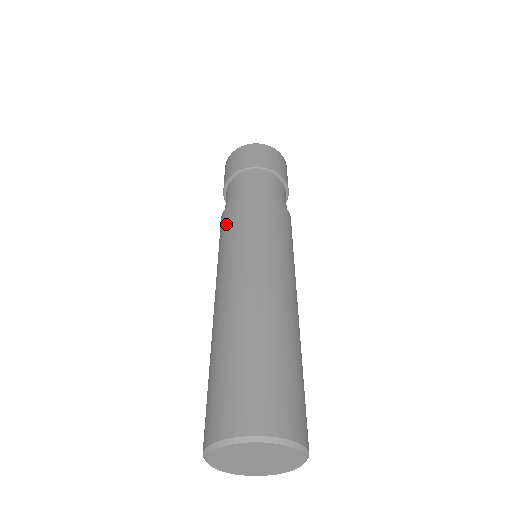
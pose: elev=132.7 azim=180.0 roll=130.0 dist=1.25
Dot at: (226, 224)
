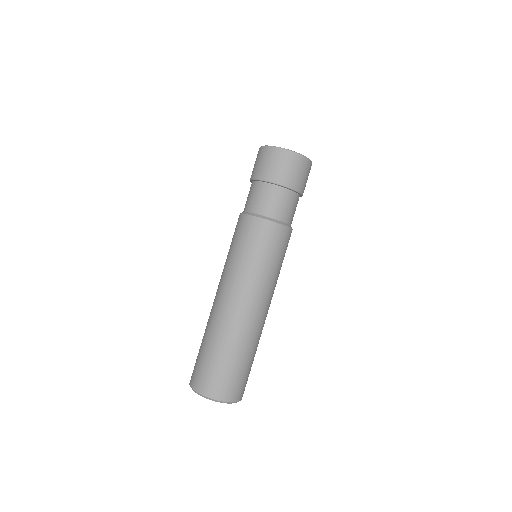
Dot at: (234, 233)
